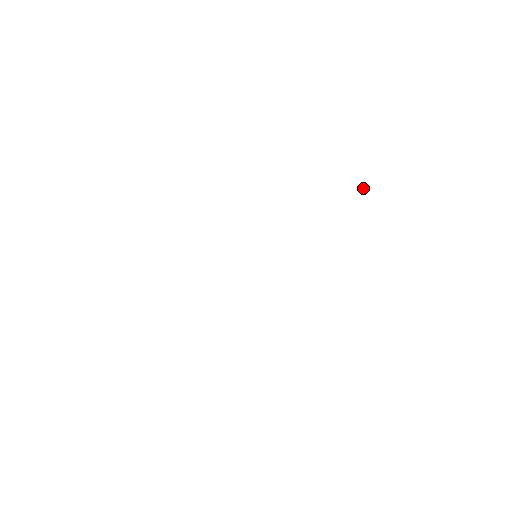
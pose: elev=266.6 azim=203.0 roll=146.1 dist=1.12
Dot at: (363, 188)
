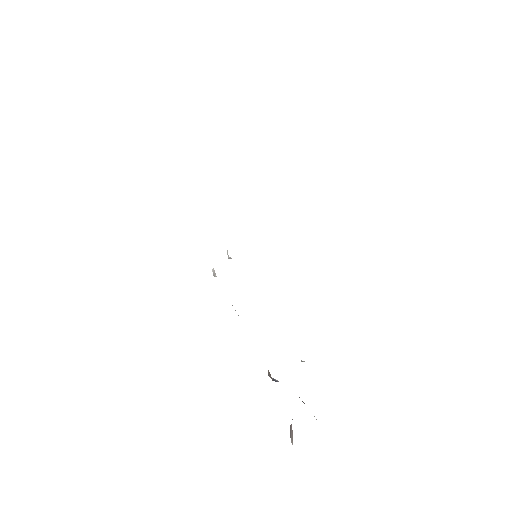
Dot at: occluded
